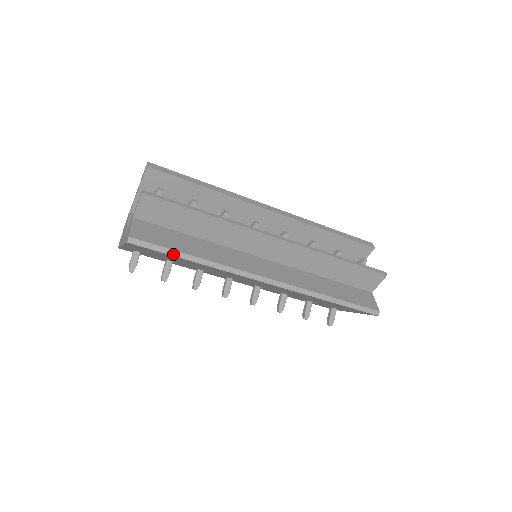
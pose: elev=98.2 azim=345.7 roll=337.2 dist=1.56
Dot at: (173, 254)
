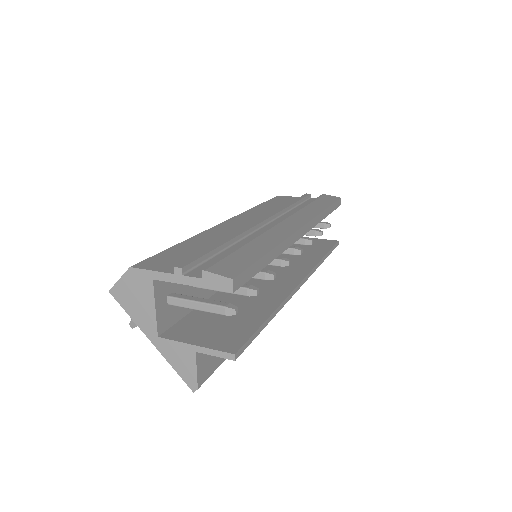
Dot at: (223, 361)
